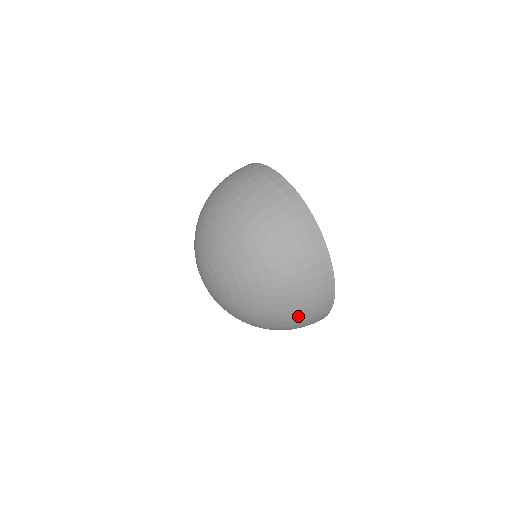
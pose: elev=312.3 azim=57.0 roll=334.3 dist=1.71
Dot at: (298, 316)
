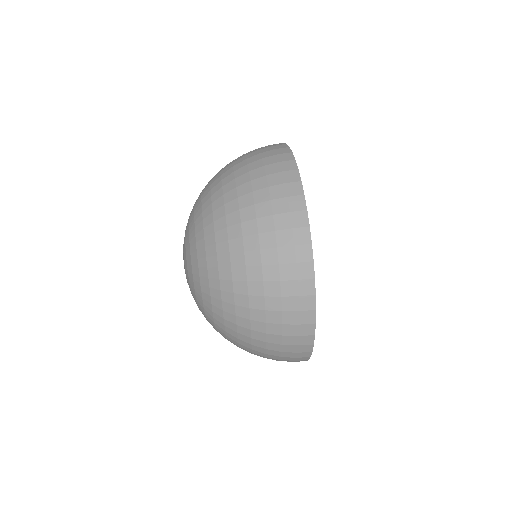
Dot at: (262, 322)
